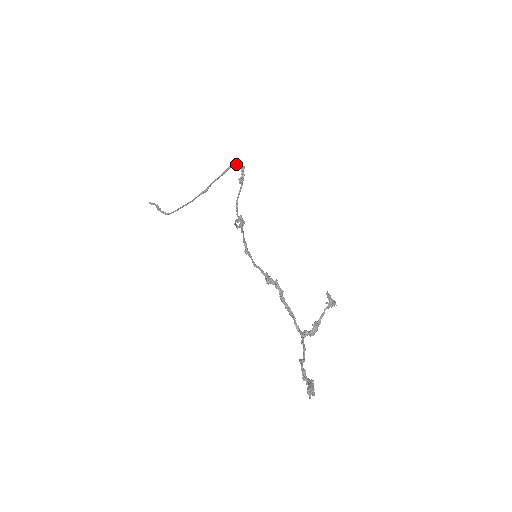
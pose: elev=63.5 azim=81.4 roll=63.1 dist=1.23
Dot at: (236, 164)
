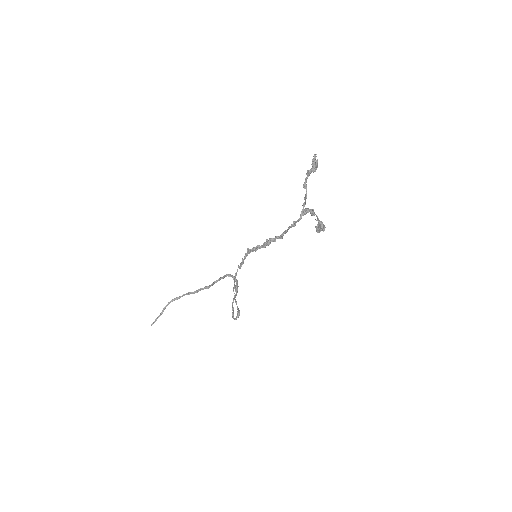
Dot at: (232, 275)
